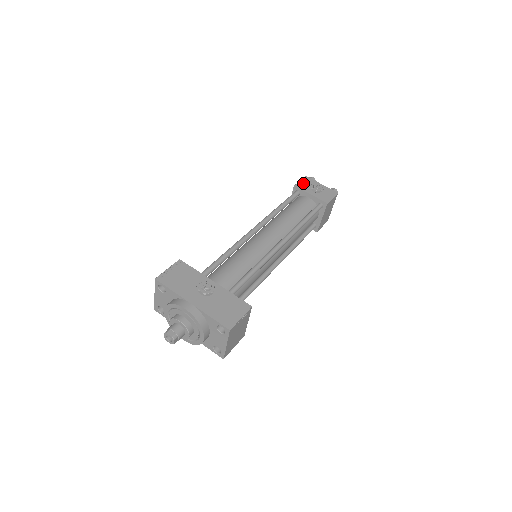
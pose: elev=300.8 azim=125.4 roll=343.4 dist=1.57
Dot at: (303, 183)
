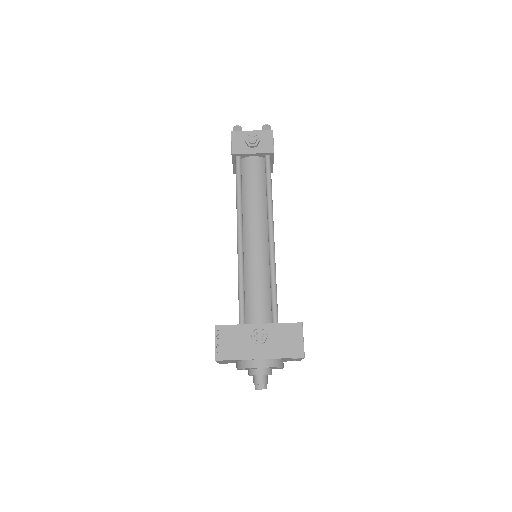
Dot at: (236, 144)
